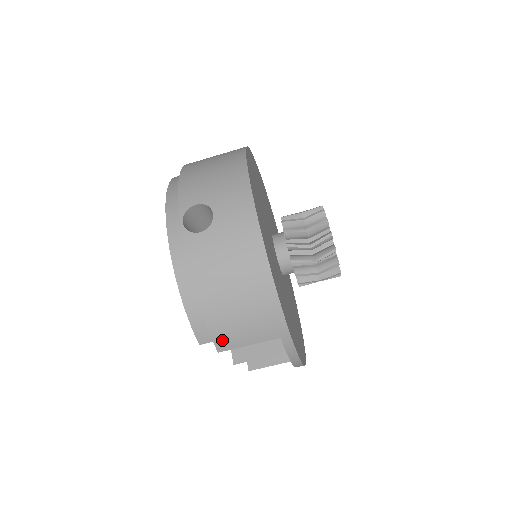
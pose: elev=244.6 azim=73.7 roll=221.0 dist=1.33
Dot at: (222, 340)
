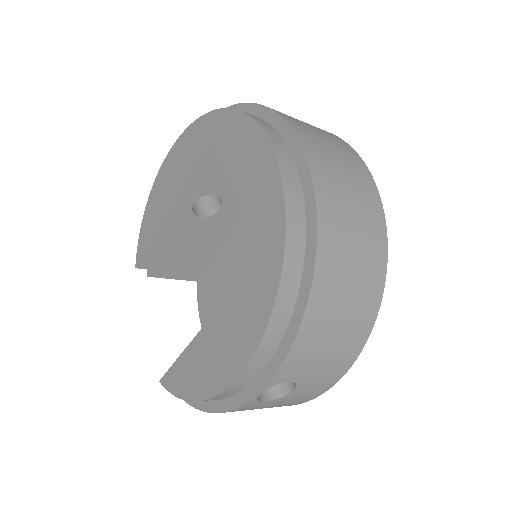
Dot at: occluded
